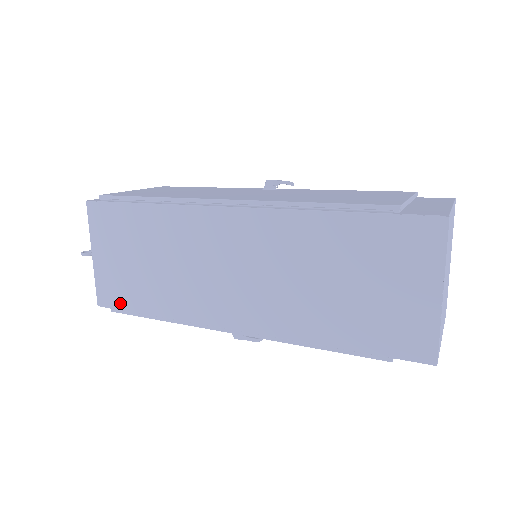
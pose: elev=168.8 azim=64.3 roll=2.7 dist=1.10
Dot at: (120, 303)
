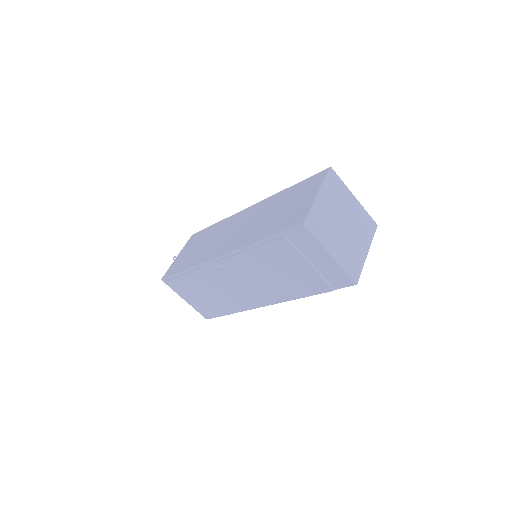
Dot at: (173, 272)
